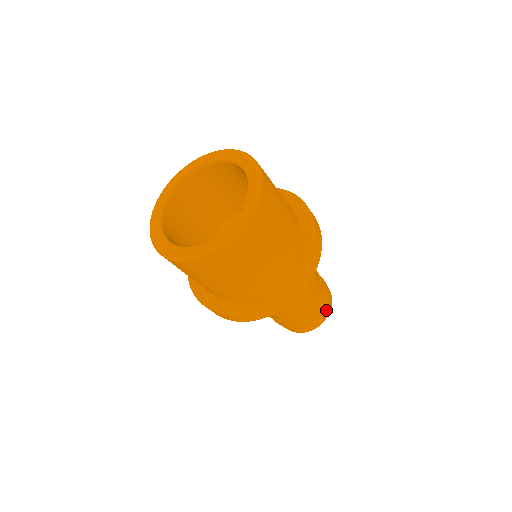
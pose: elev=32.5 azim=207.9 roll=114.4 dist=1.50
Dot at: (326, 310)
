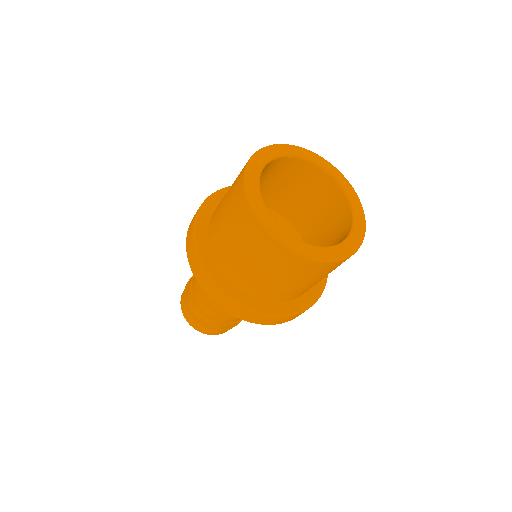
Dot at: occluded
